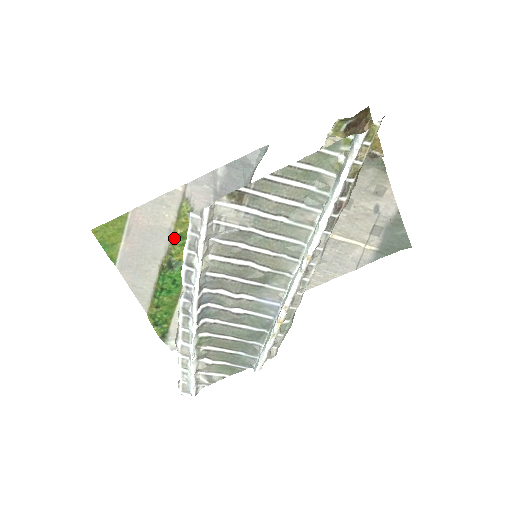
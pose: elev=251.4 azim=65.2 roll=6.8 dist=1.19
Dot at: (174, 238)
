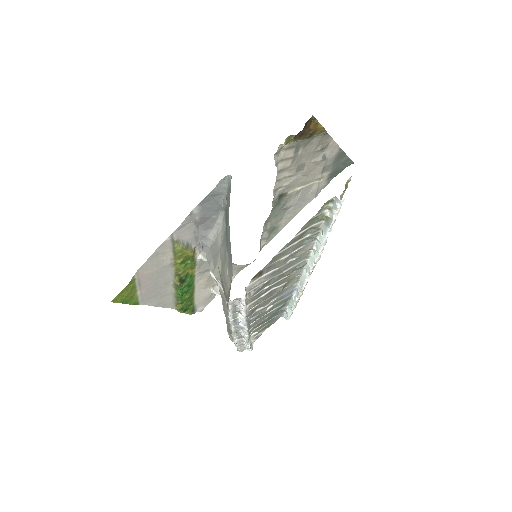
Dot at: (177, 266)
